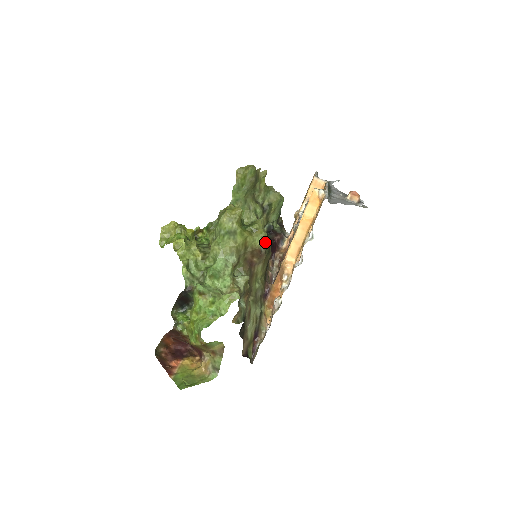
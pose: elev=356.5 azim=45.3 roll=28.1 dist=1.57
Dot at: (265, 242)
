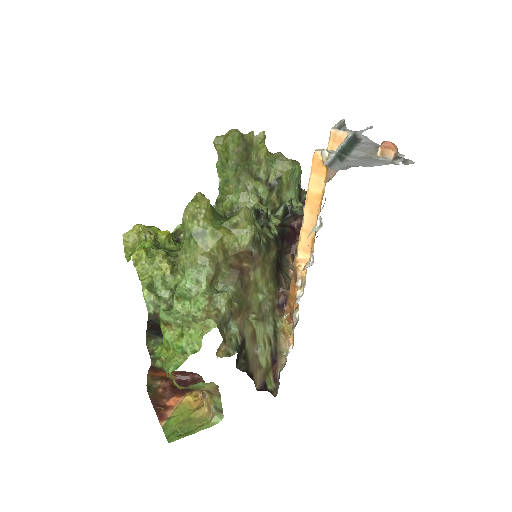
Dot at: (255, 239)
